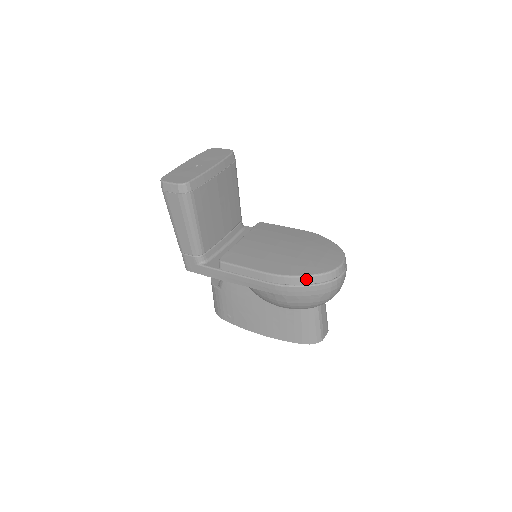
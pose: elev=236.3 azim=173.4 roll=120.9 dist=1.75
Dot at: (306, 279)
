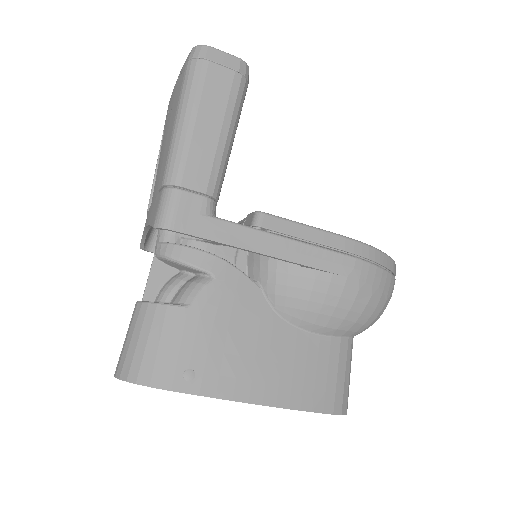
Dot at: (386, 258)
